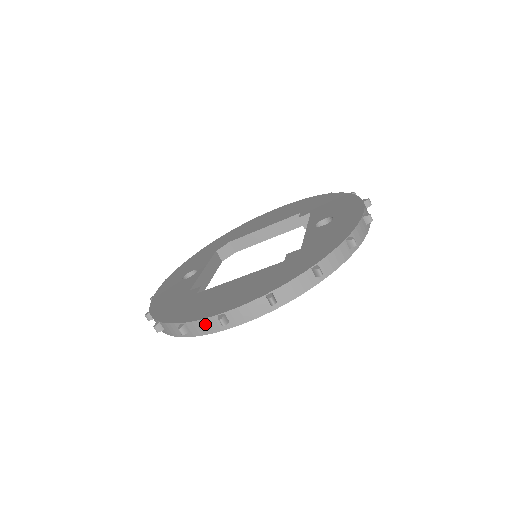
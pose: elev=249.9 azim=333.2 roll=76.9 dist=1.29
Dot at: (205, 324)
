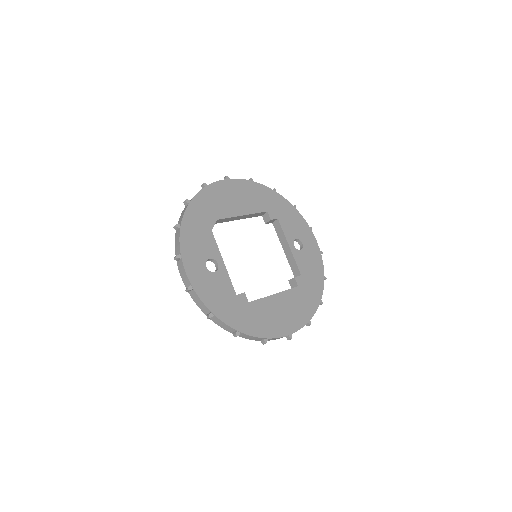
Dot at: (278, 338)
